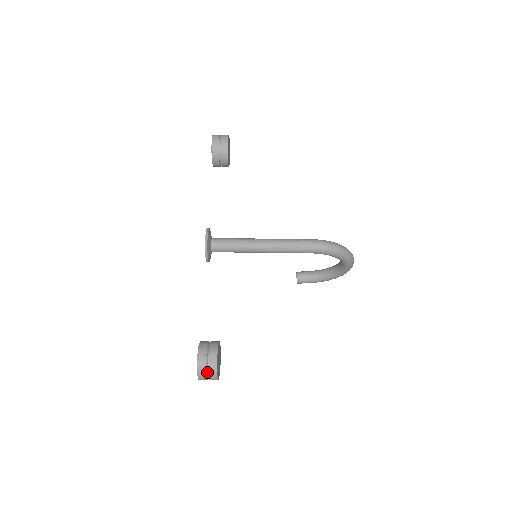
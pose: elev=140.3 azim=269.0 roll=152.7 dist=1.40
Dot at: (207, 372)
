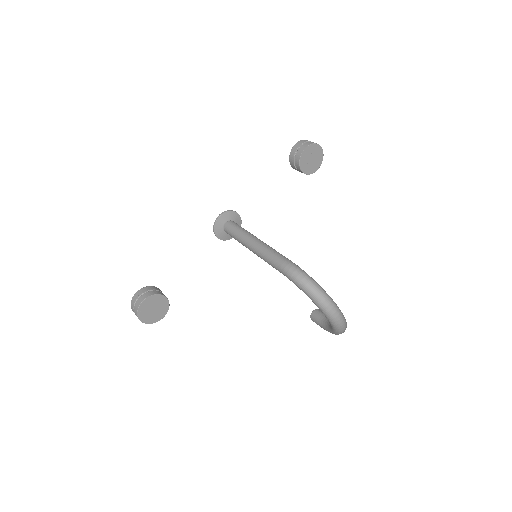
Dot at: (135, 308)
